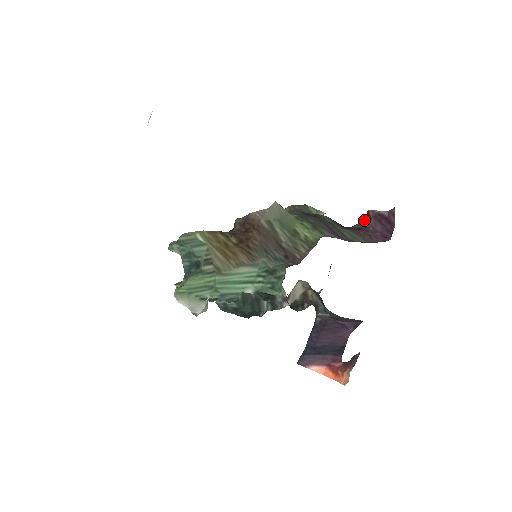
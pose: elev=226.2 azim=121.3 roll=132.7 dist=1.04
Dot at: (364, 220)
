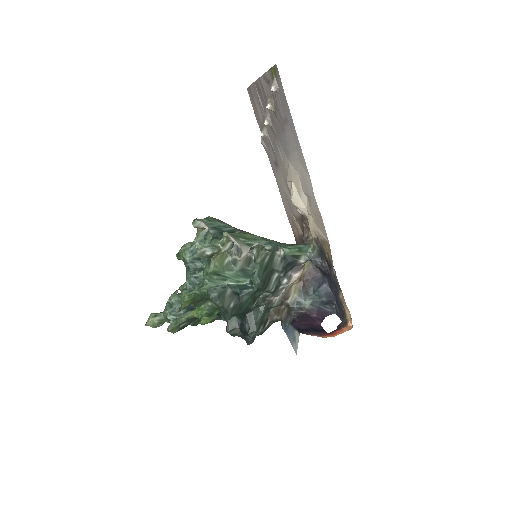
Dot at: occluded
